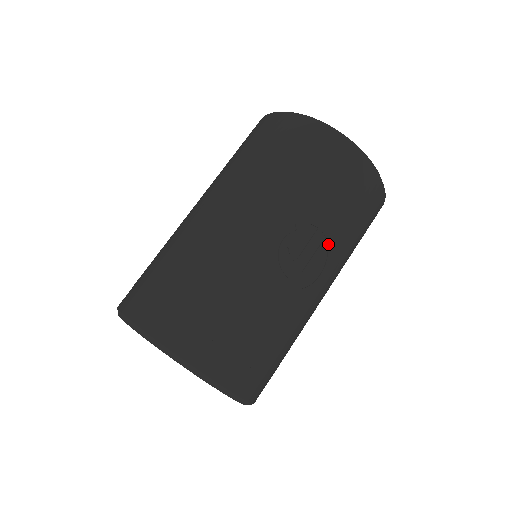
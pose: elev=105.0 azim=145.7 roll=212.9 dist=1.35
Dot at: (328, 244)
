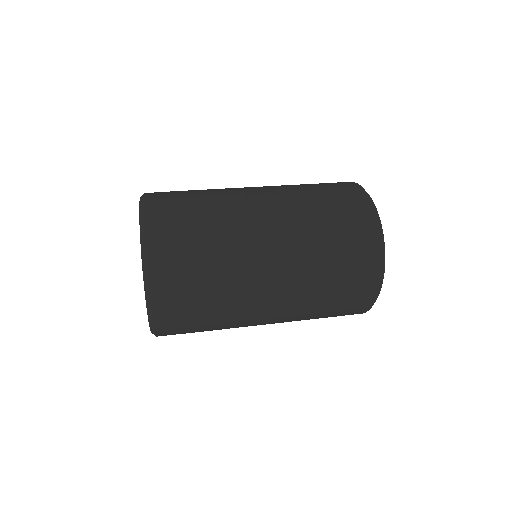
Dot at: (297, 217)
